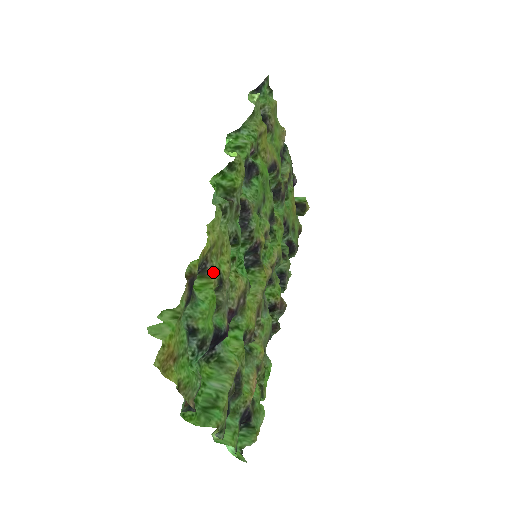
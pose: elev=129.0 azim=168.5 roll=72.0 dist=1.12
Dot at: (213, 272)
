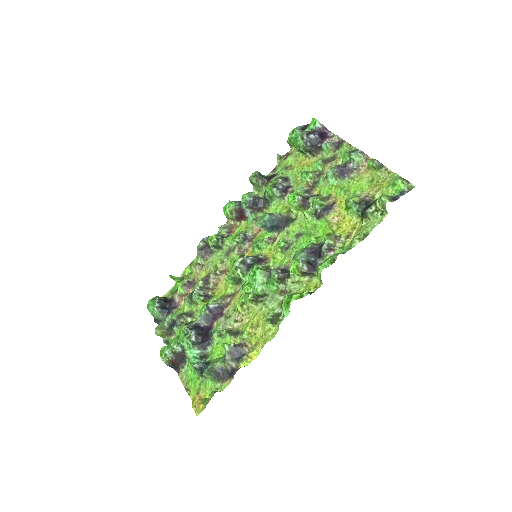
Dot at: (241, 340)
